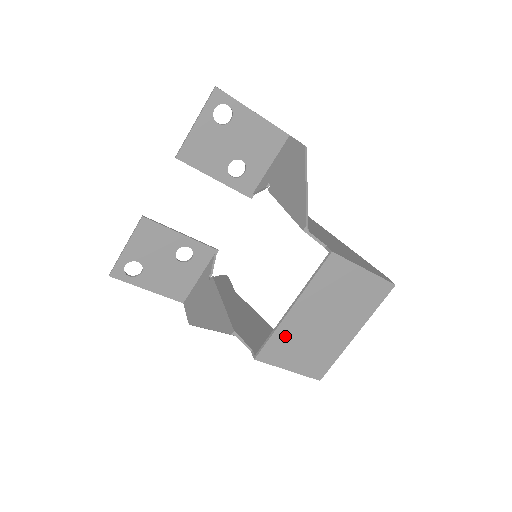
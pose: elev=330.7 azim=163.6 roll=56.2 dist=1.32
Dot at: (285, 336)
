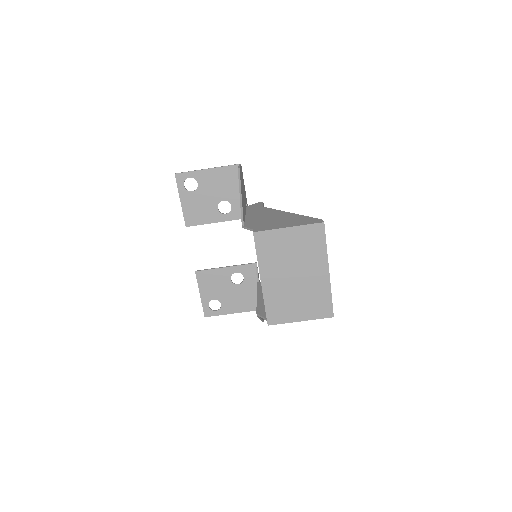
Dot at: (274, 300)
